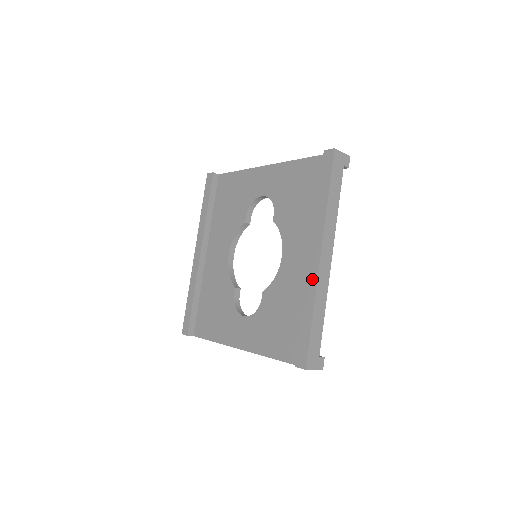
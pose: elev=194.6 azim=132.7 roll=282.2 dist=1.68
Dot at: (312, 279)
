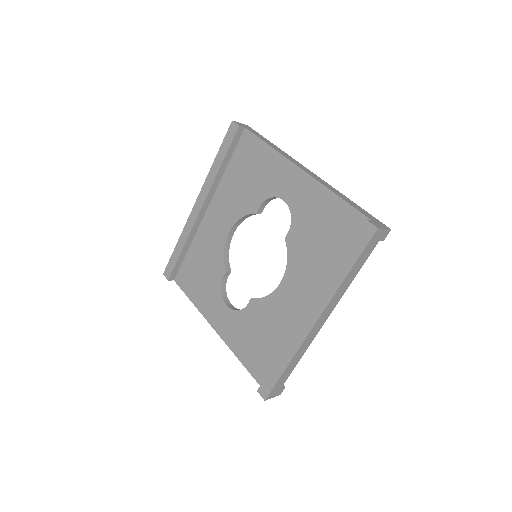
Dot at: (300, 336)
